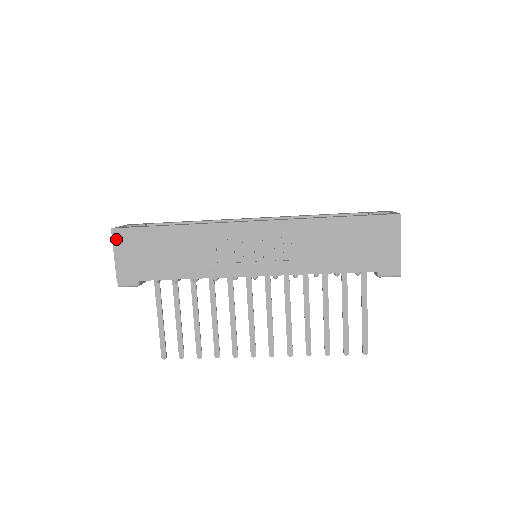
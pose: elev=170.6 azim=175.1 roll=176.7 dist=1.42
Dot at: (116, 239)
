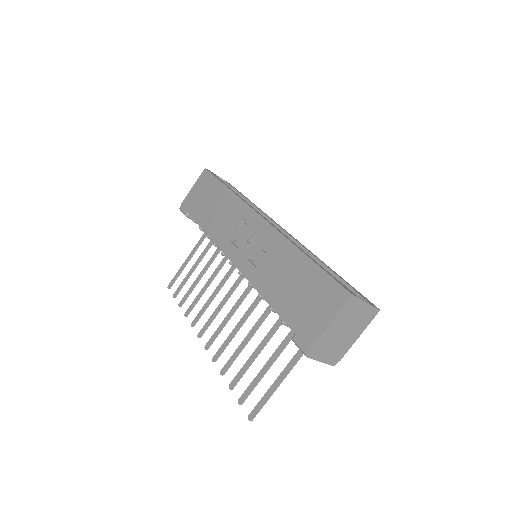
Dot at: (202, 176)
